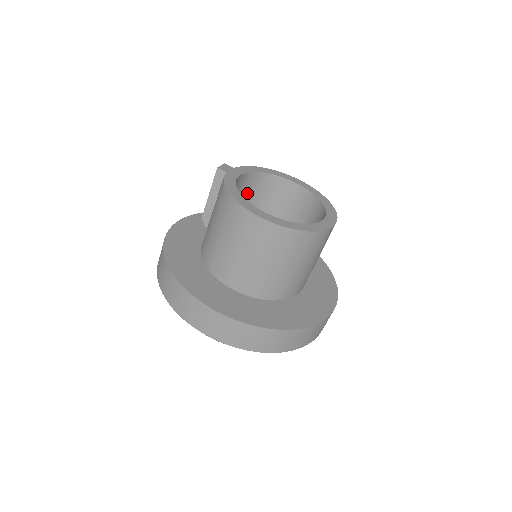
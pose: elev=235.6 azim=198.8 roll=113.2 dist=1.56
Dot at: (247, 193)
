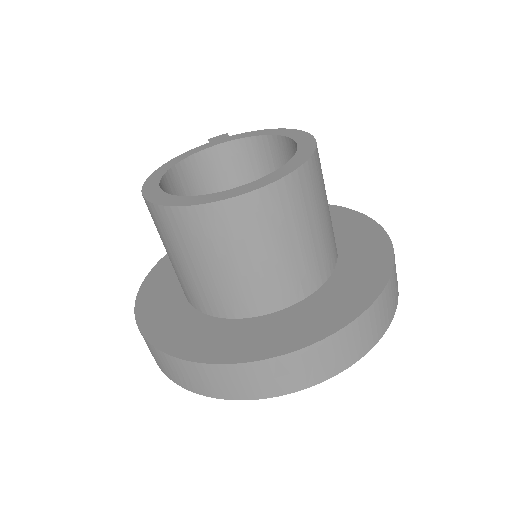
Dot at: (262, 168)
